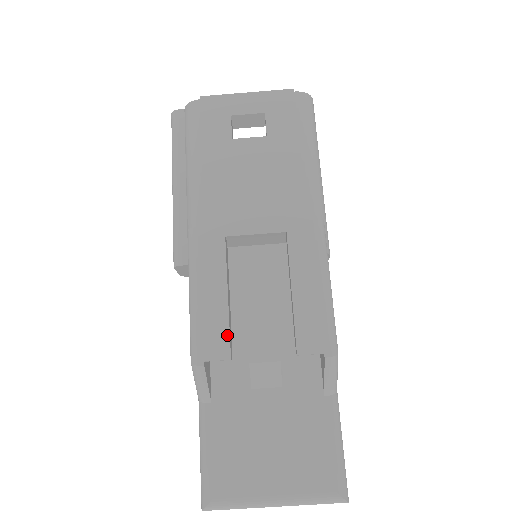
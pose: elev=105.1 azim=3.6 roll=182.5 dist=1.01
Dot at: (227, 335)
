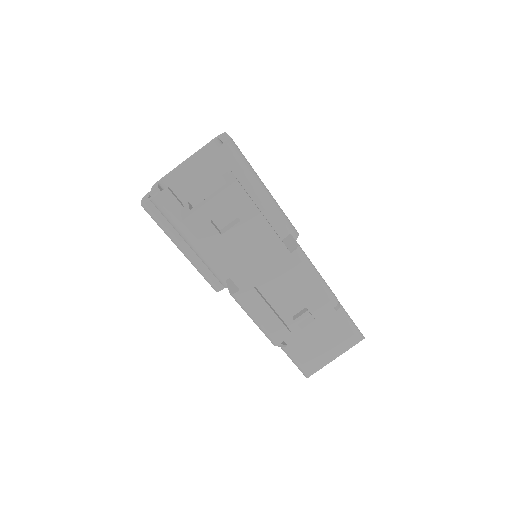
Dot at: (284, 327)
